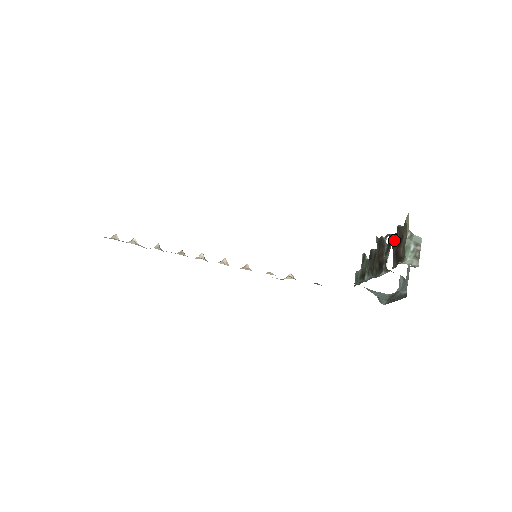
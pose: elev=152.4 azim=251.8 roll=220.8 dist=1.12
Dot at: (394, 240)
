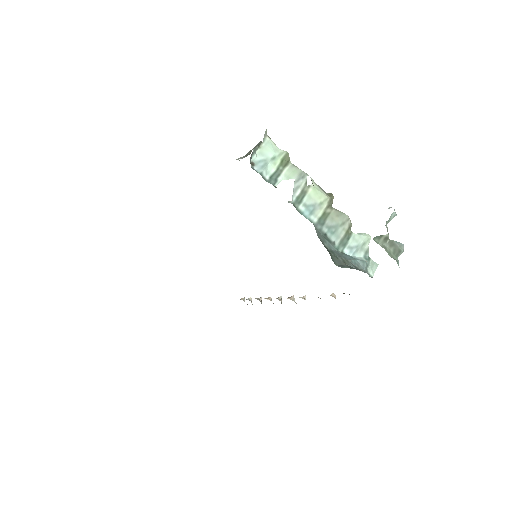
Dot at: (290, 170)
